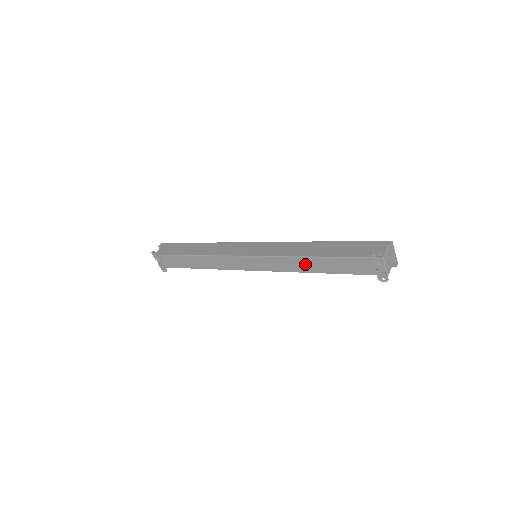
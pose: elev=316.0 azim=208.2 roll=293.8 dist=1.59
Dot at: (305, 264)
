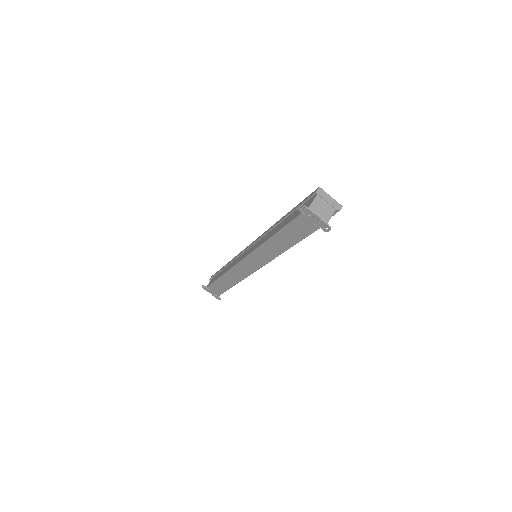
Dot at: (275, 245)
